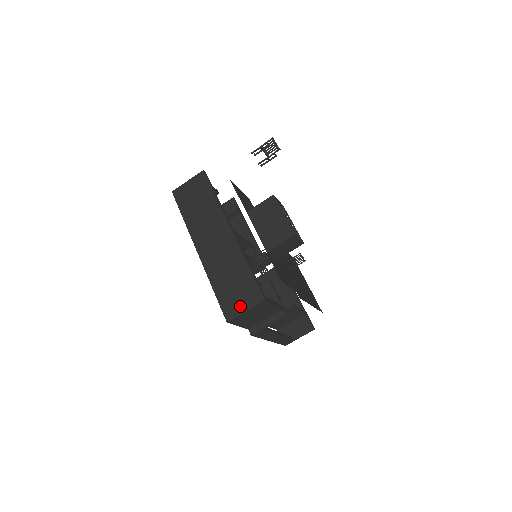
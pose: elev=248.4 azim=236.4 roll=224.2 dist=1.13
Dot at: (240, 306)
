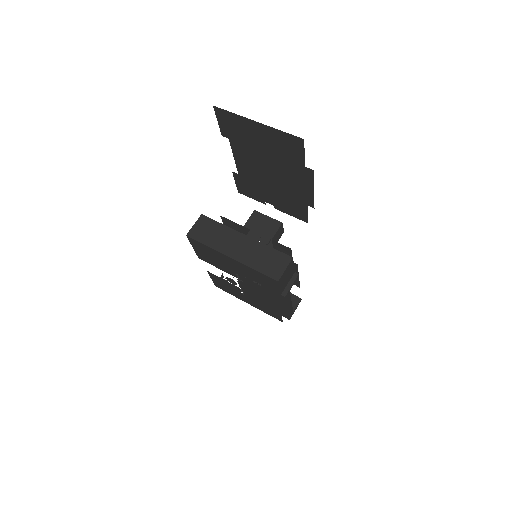
Dot at: (280, 269)
